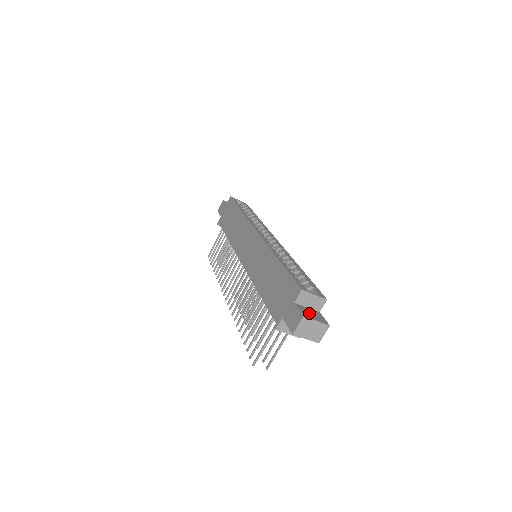
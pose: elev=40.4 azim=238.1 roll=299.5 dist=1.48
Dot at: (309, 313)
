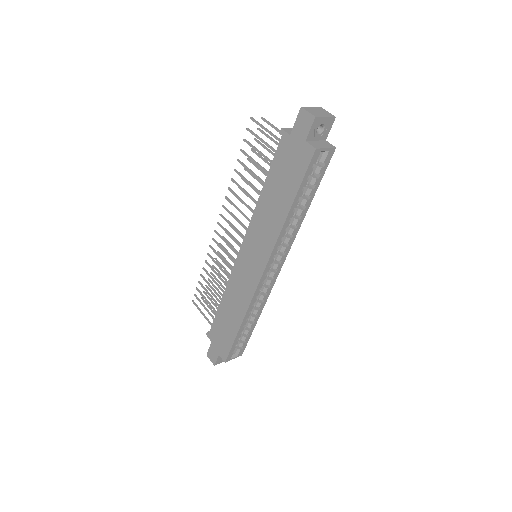
Dot at: occluded
